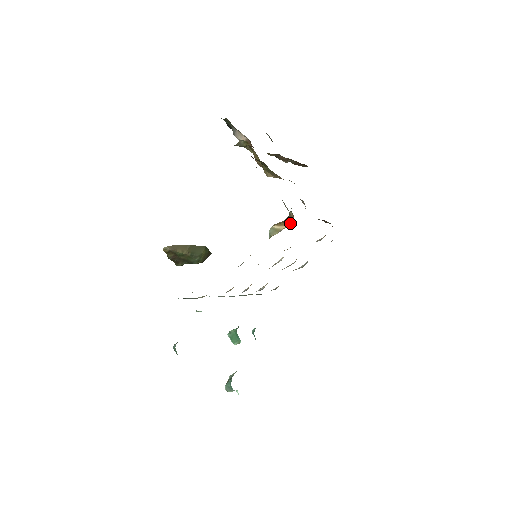
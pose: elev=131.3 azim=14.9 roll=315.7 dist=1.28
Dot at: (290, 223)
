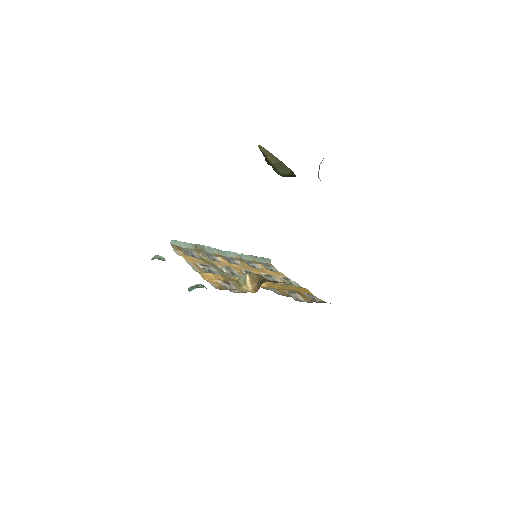
Dot at: (255, 289)
